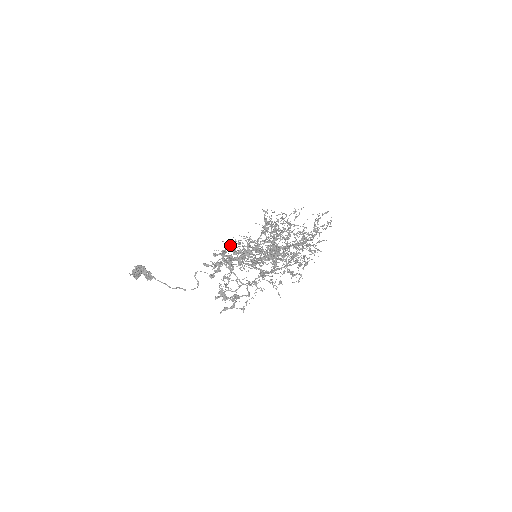
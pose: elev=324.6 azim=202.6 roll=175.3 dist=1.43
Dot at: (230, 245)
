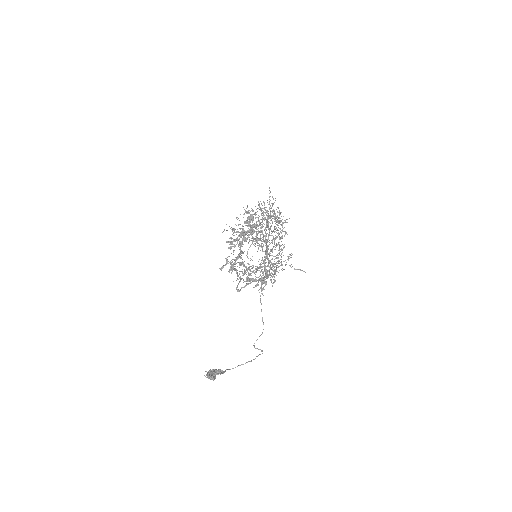
Dot at: occluded
